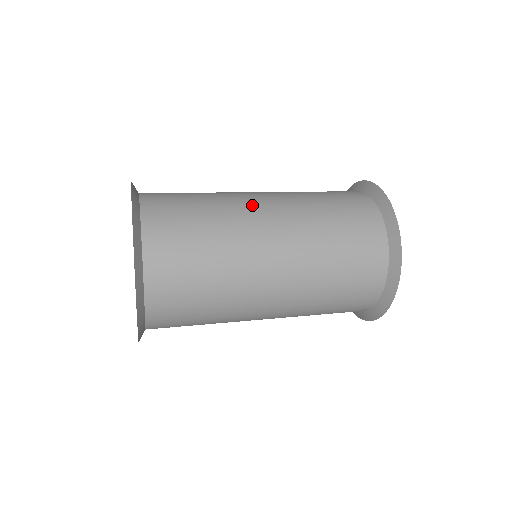
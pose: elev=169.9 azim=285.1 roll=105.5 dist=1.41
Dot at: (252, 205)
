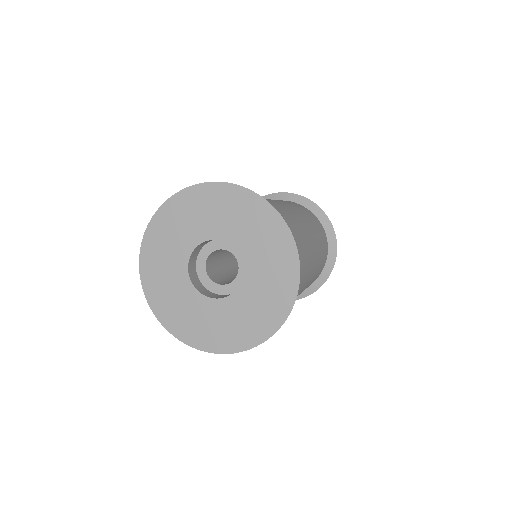
Dot at: occluded
